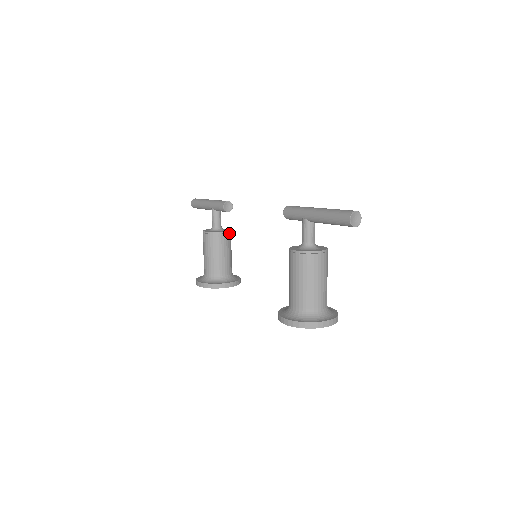
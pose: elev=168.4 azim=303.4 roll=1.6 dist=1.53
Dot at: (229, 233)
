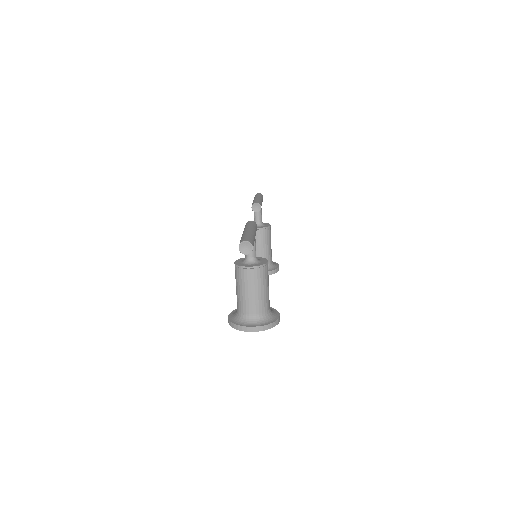
Dot at: (264, 229)
